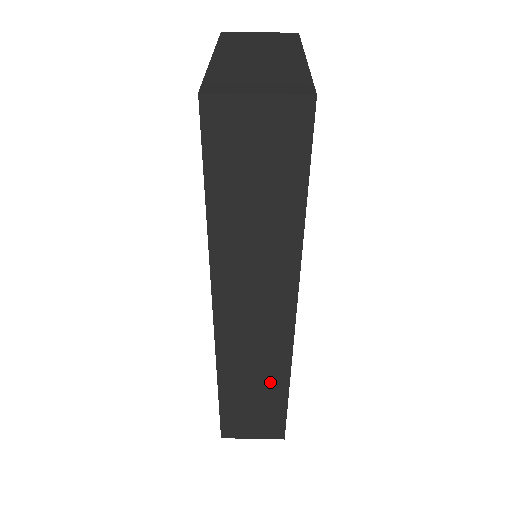
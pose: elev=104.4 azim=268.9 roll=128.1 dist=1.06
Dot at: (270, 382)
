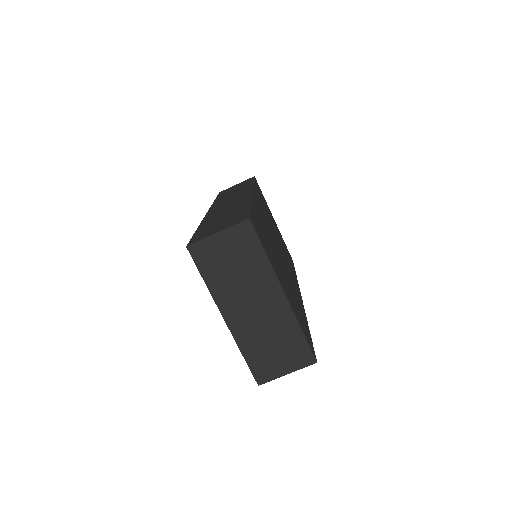
Dot at: occluded
